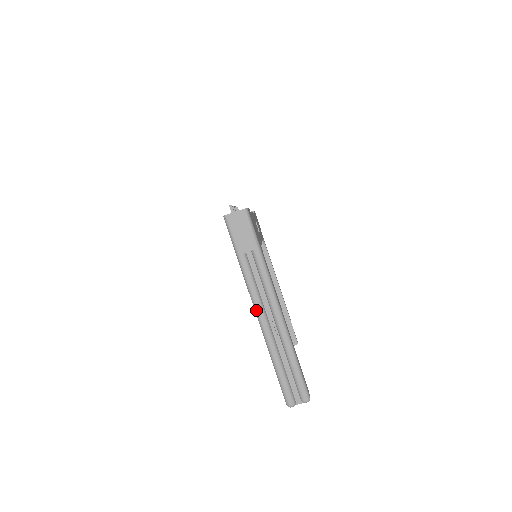
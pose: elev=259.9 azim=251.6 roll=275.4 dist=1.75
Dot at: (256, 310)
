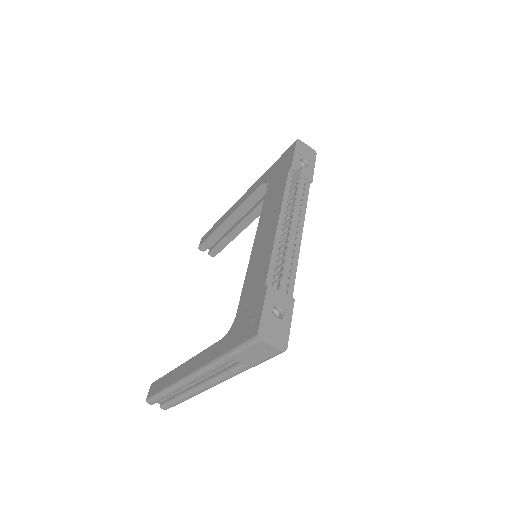
Dot at: (193, 376)
